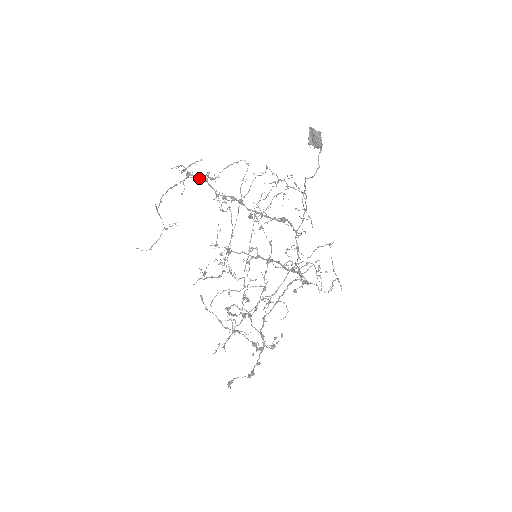
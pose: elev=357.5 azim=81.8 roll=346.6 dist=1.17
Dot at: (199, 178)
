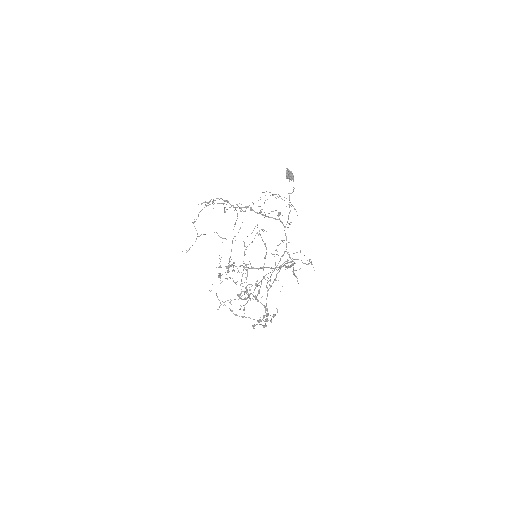
Dot at: (223, 200)
